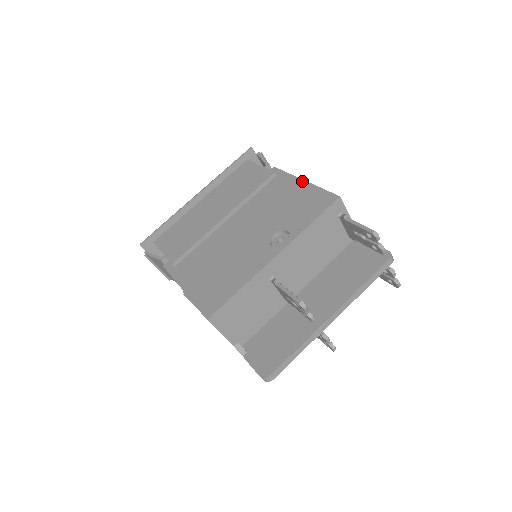
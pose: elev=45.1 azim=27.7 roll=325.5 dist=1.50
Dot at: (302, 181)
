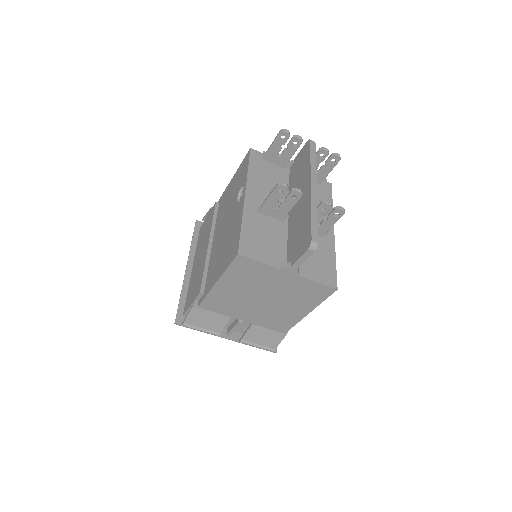
Dot at: (231, 180)
